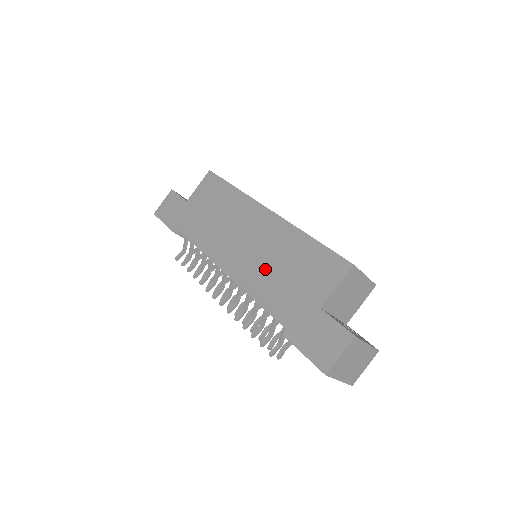
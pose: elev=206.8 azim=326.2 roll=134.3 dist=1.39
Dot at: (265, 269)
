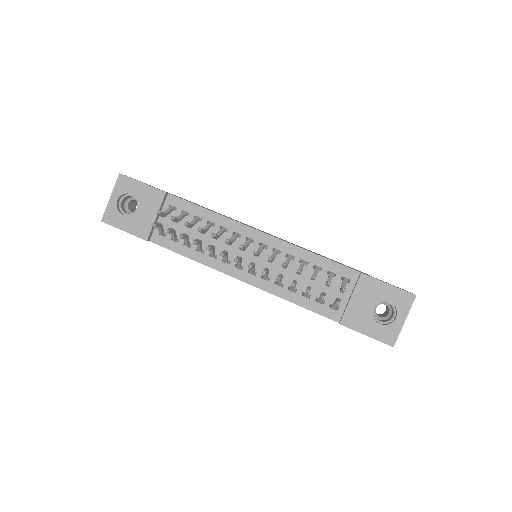
Dot at: occluded
